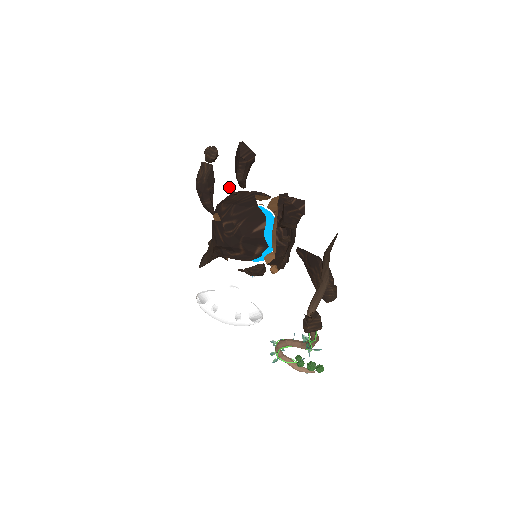
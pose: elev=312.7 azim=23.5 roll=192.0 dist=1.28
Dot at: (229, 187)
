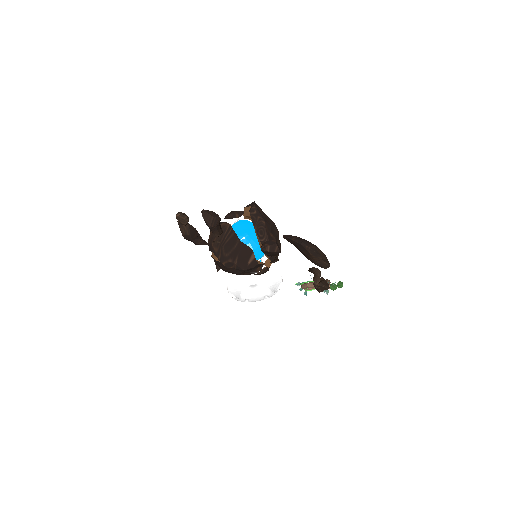
Dot at: (212, 242)
